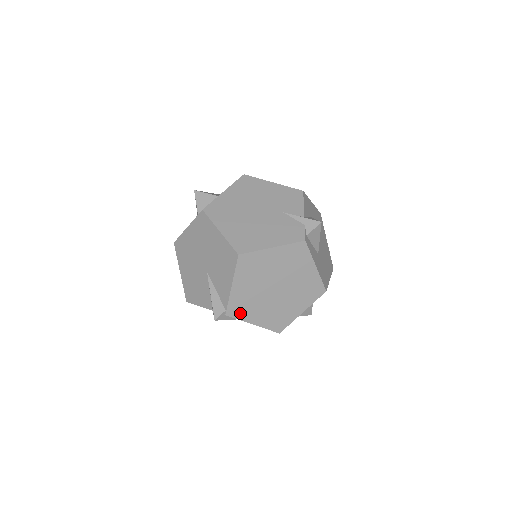
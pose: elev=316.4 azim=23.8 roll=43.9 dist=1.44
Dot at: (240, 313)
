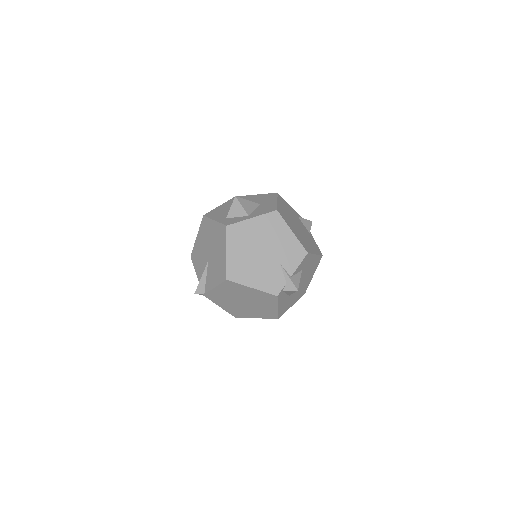
Dot at: (213, 299)
